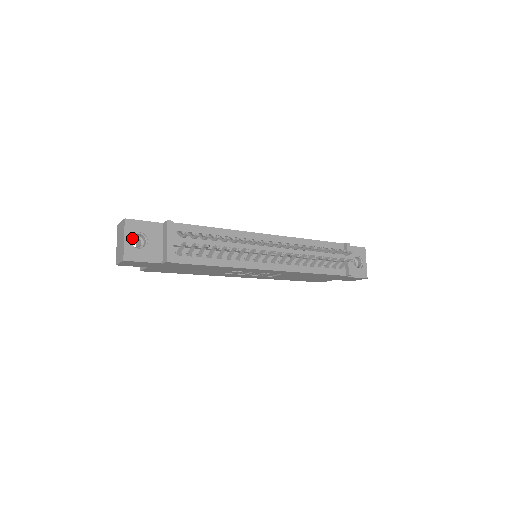
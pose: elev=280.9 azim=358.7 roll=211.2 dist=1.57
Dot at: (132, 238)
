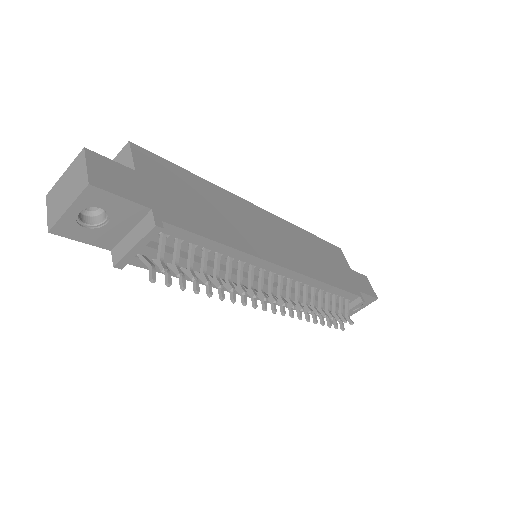
Dot at: occluded
